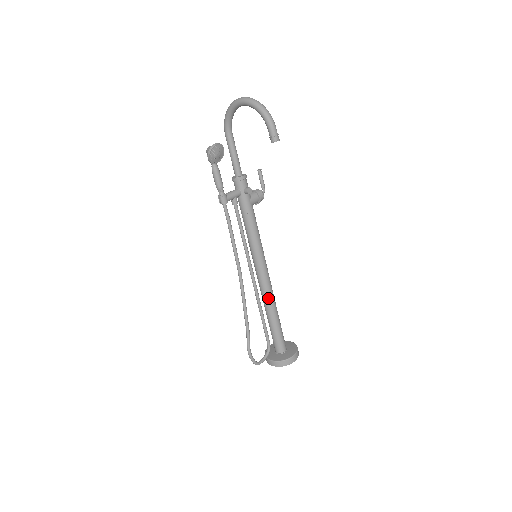
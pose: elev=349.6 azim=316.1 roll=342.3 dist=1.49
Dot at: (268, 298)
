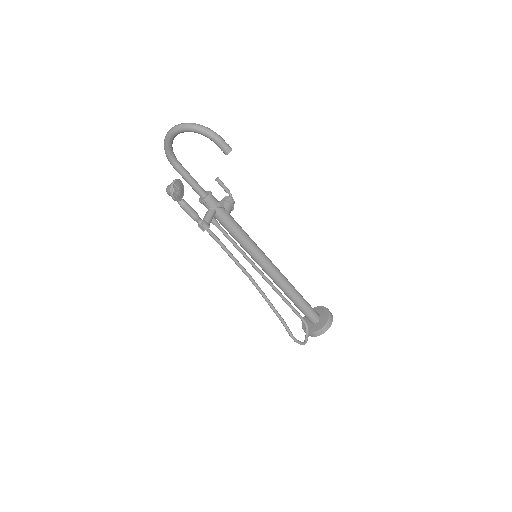
Dot at: (284, 284)
